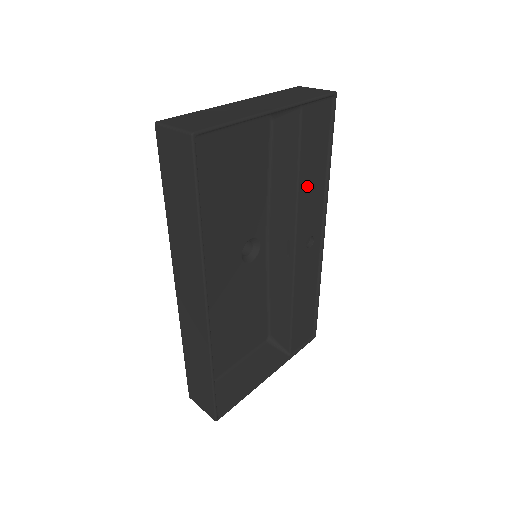
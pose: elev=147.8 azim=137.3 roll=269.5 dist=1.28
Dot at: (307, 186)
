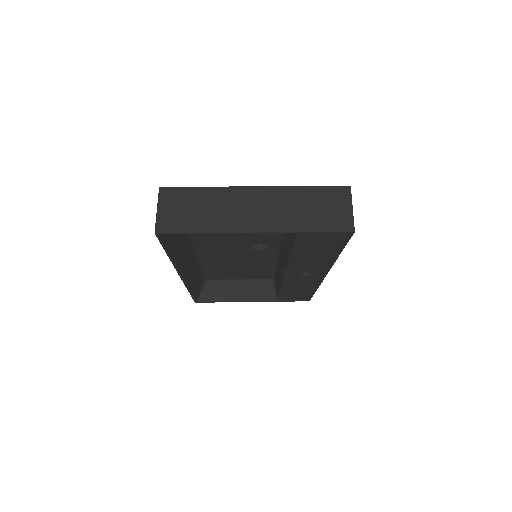
Dot at: (304, 257)
